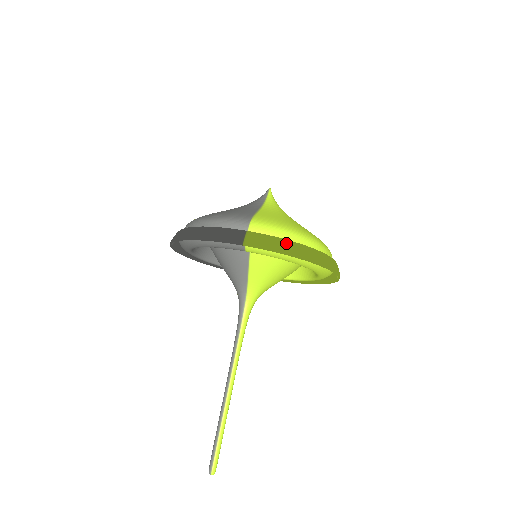
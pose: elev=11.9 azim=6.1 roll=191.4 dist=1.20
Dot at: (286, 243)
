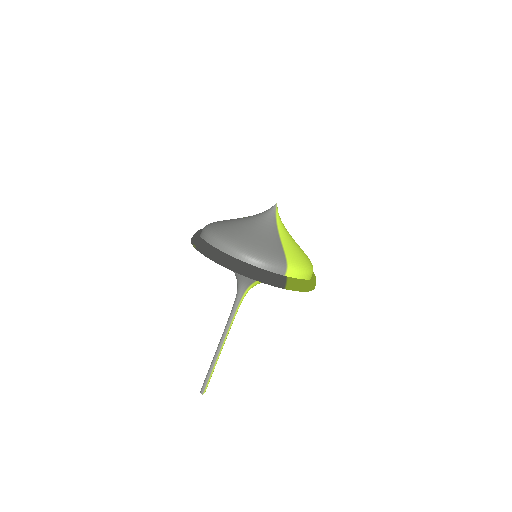
Dot at: (307, 283)
